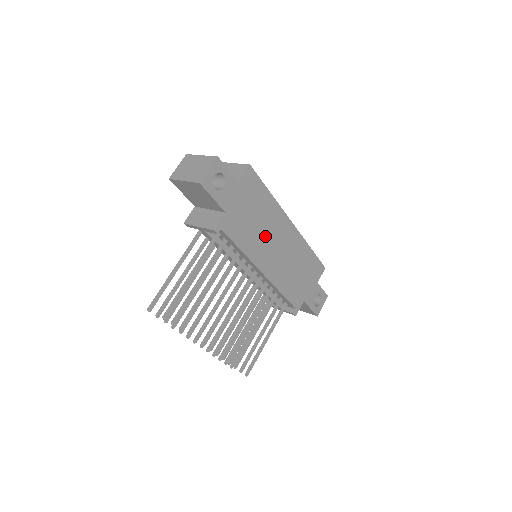
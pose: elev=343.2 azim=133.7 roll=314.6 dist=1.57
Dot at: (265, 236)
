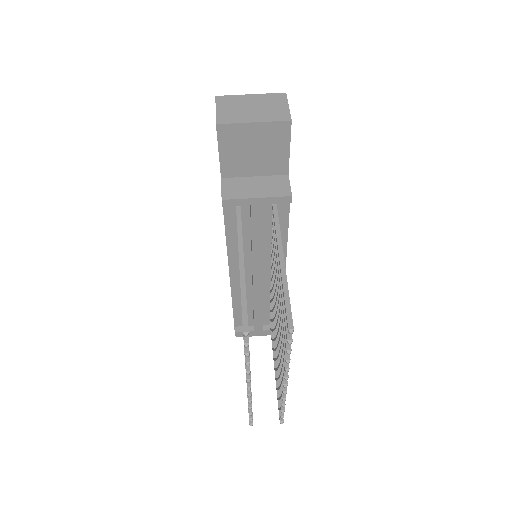
Dot at: occluded
